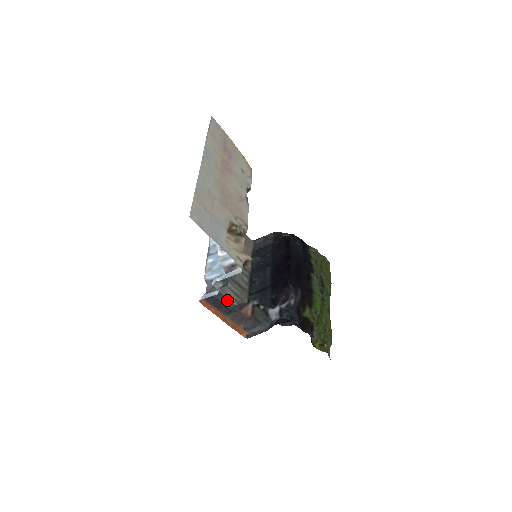
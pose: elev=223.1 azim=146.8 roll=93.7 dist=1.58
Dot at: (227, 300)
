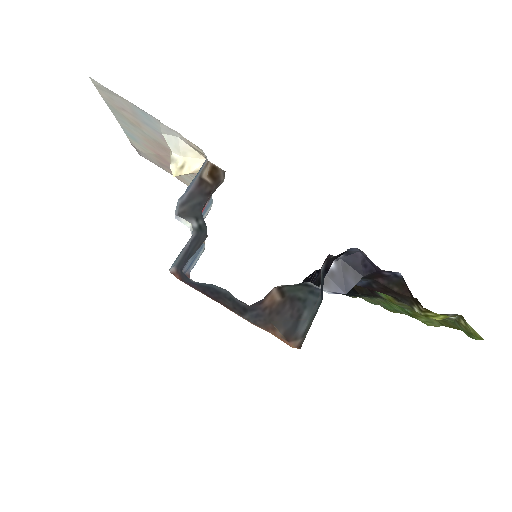
Dot at: (230, 295)
